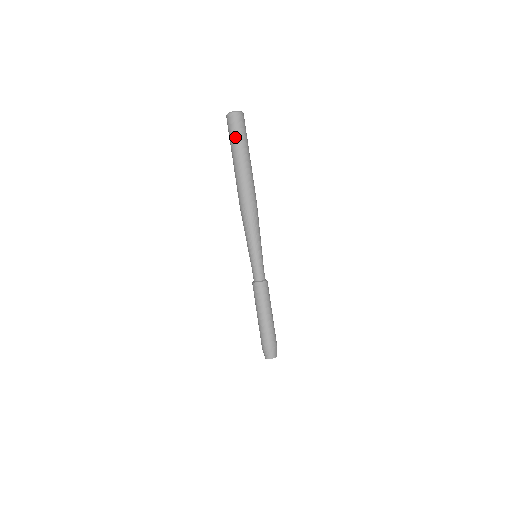
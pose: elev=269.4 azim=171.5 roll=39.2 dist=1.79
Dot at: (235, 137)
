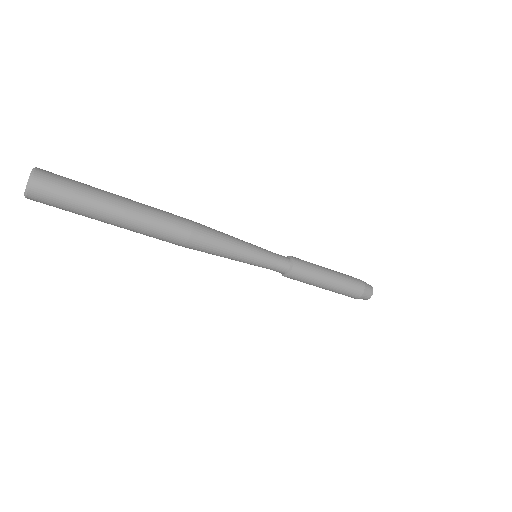
Dot at: occluded
